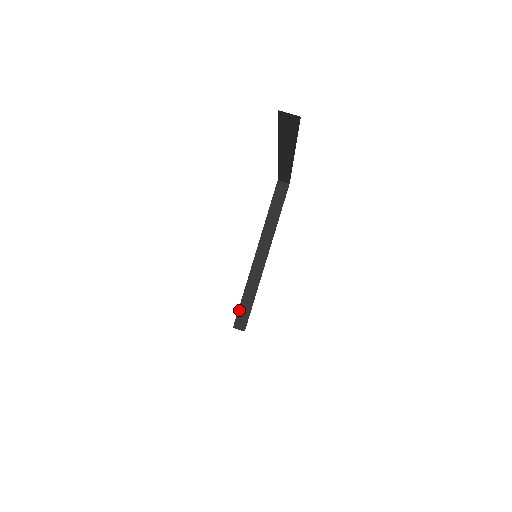
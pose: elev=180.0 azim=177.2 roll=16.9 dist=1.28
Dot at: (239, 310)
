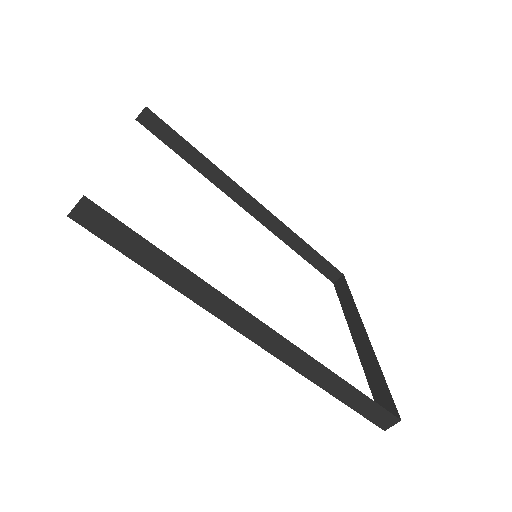
Dot at: occluded
